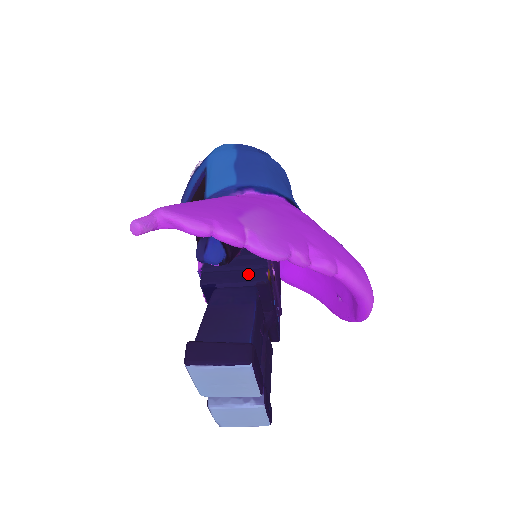
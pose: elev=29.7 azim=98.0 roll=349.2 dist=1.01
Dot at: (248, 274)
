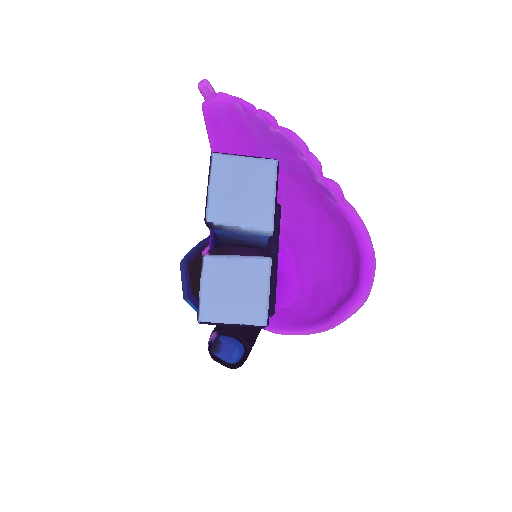
Dot at: occluded
